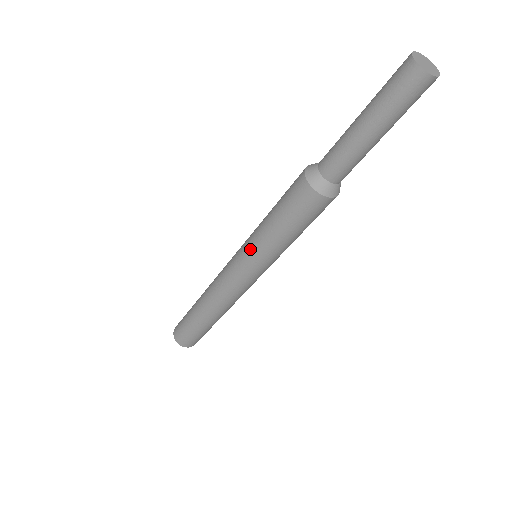
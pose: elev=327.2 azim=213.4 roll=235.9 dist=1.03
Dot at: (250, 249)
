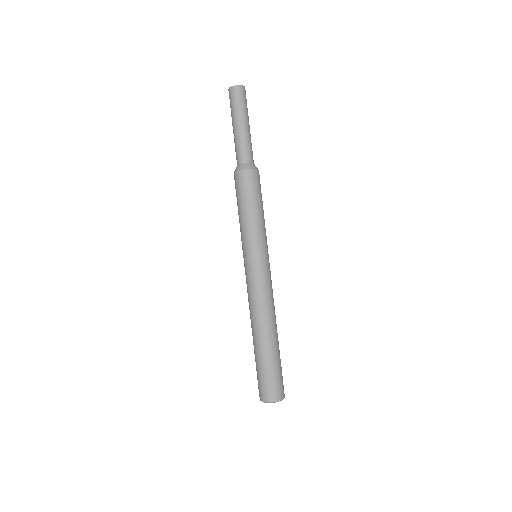
Dot at: (242, 245)
